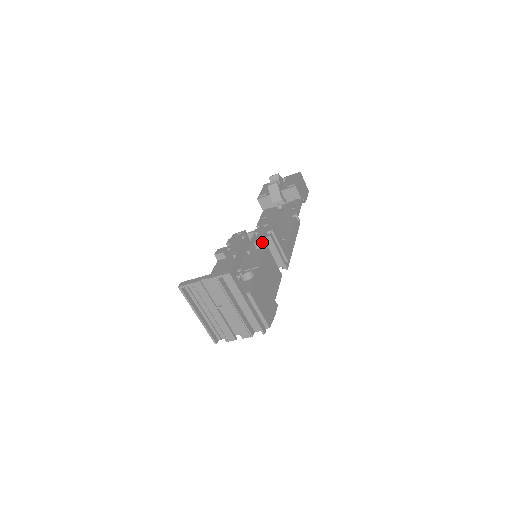
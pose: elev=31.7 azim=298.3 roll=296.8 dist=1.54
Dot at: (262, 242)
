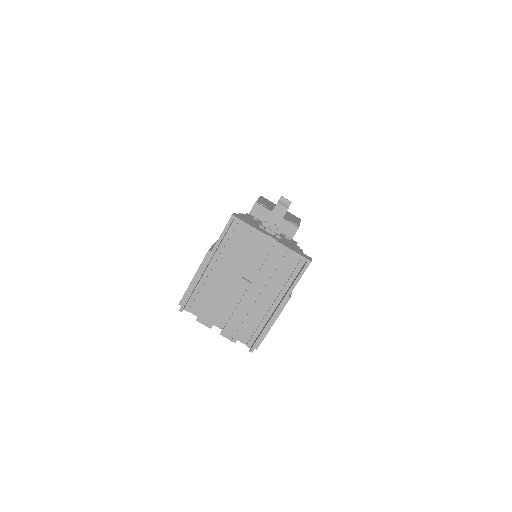
Dot at: occluded
